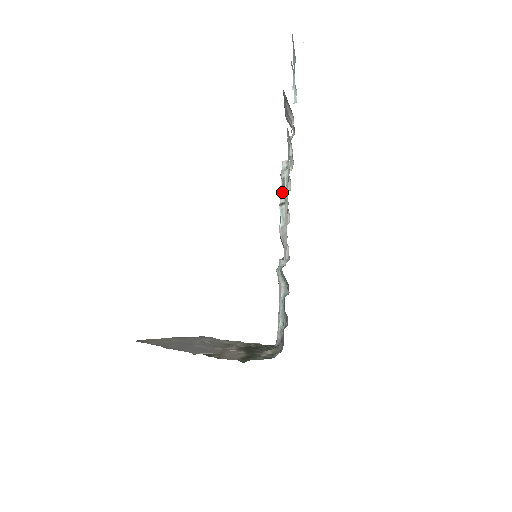
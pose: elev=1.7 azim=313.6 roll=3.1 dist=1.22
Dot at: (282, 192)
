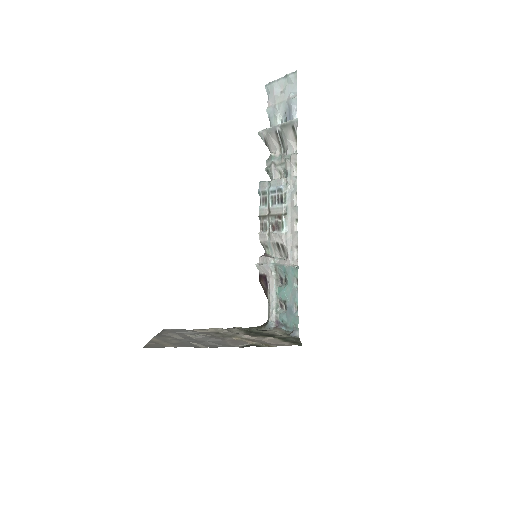
Dot at: (285, 204)
